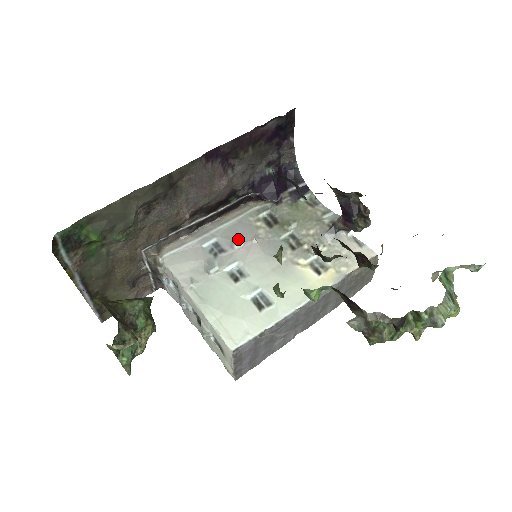
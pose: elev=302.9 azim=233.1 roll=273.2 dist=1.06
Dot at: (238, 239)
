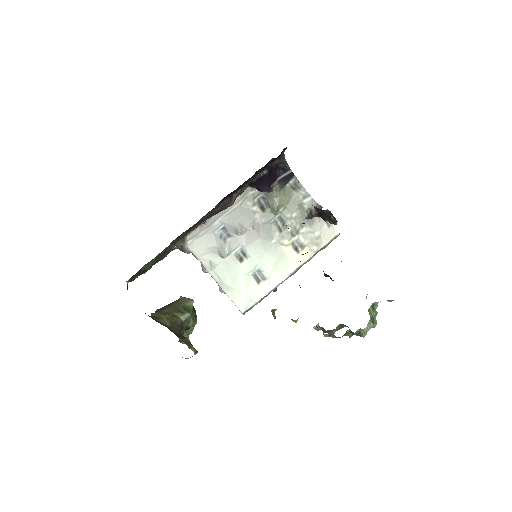
Dot at: (240, 227)
